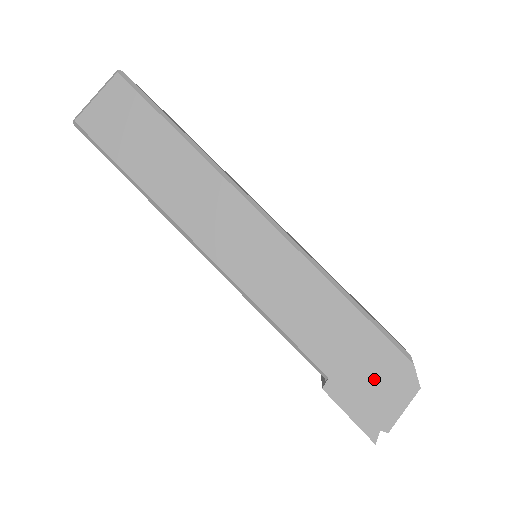
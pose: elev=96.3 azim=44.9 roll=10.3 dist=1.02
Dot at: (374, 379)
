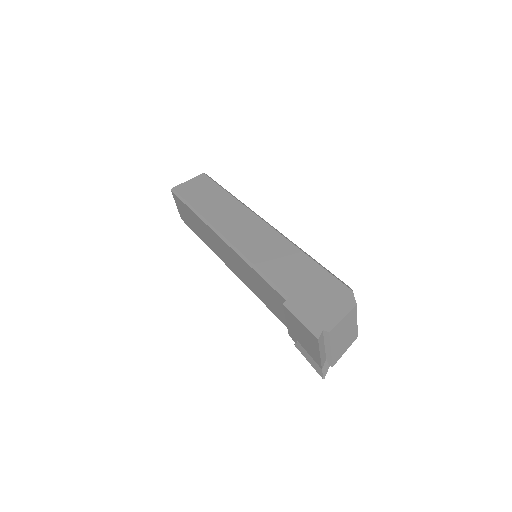
Dot at: (322, 299)
